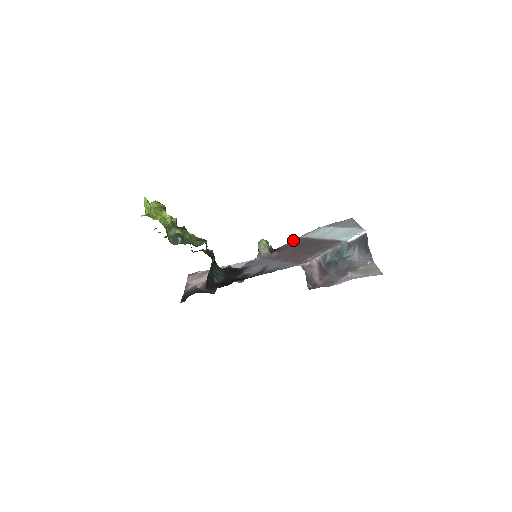
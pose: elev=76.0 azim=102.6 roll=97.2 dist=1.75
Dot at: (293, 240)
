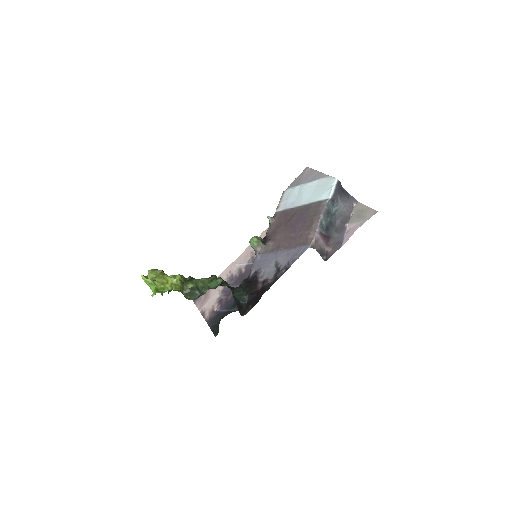
Dot at: (273, 219)
